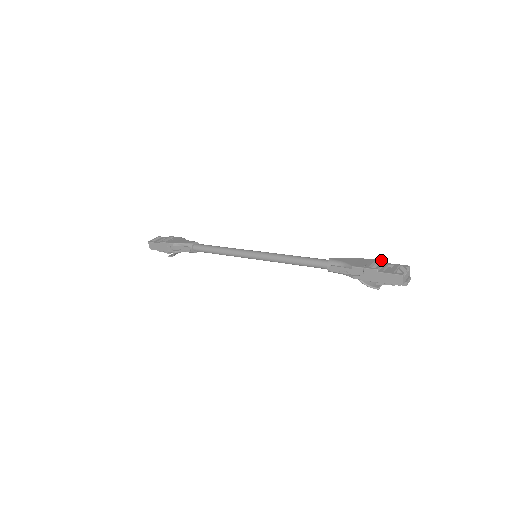
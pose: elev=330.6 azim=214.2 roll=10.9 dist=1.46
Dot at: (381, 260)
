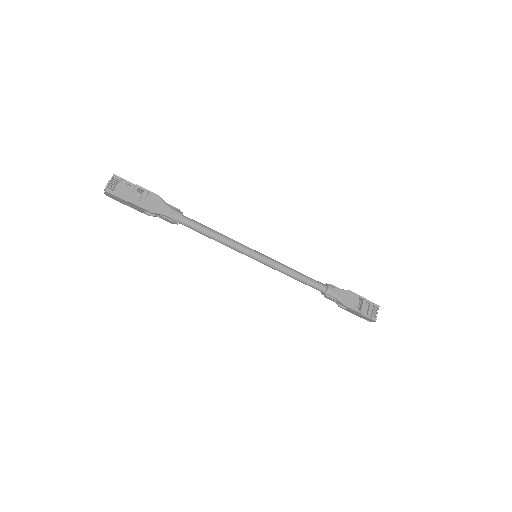
Dot at: (364, 298)
